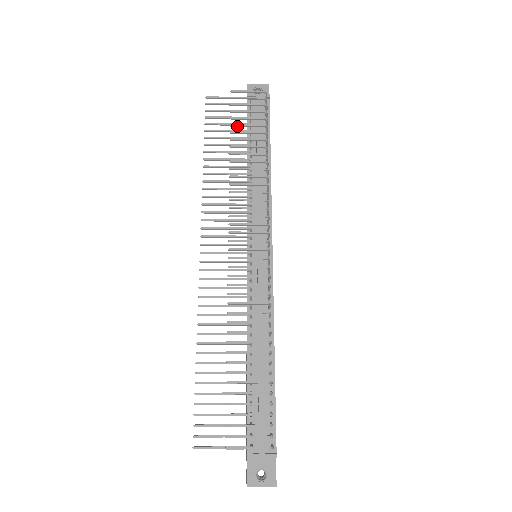
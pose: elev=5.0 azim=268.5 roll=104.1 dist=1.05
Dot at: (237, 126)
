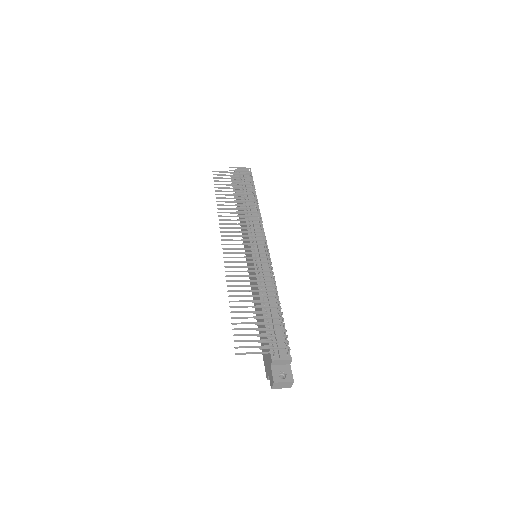
Dot at: occluded
